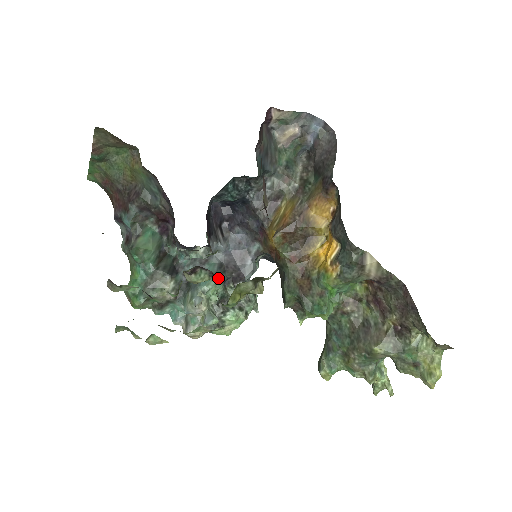
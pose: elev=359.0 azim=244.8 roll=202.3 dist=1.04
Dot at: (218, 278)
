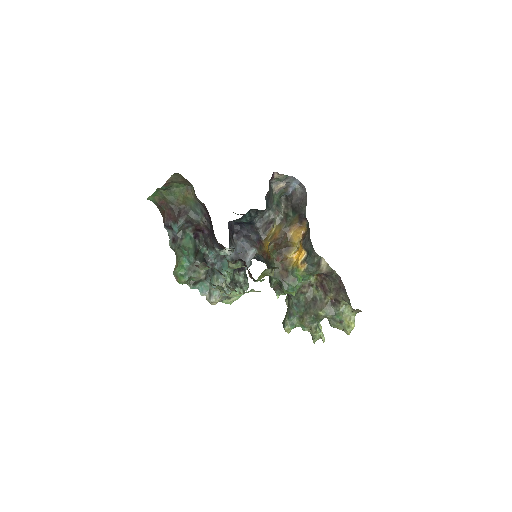
Dot at: occluded
